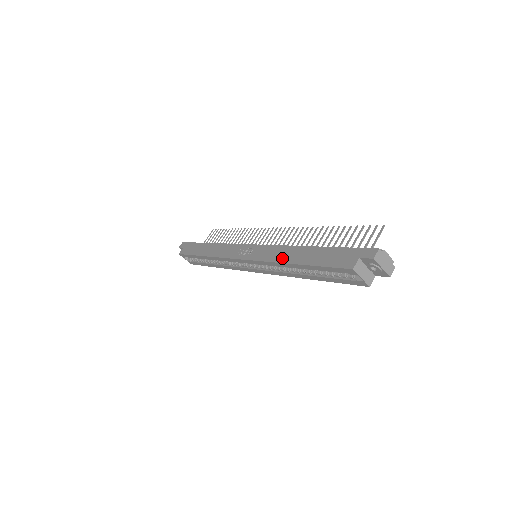
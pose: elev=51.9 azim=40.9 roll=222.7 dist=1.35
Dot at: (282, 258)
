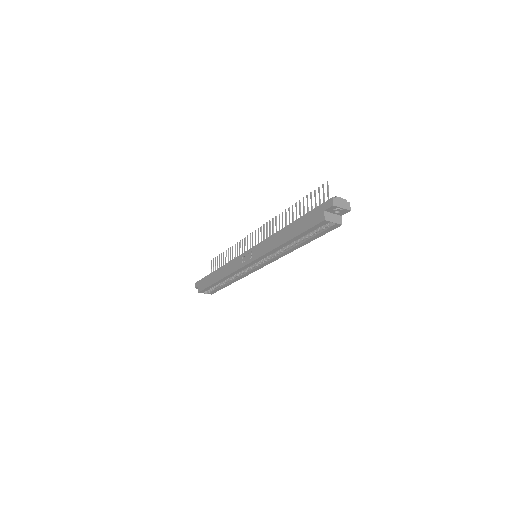
Dot at: (275, 244)
